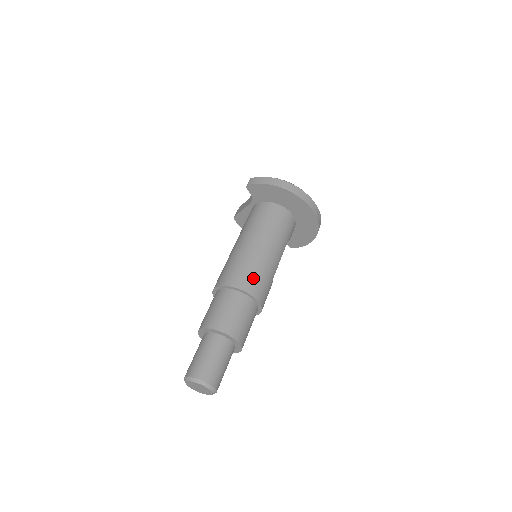
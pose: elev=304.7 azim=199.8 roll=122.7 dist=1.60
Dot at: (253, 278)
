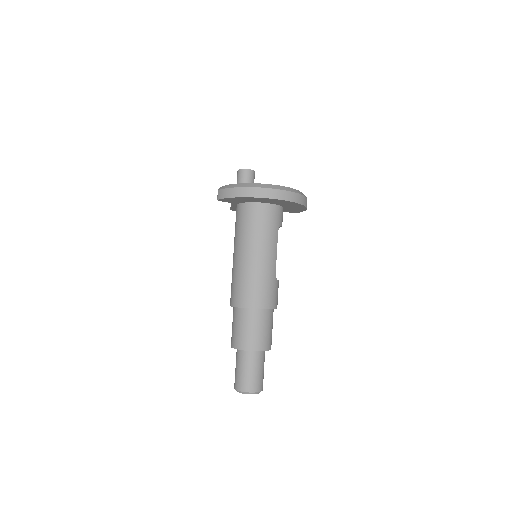
Dot at: (254, 292)
